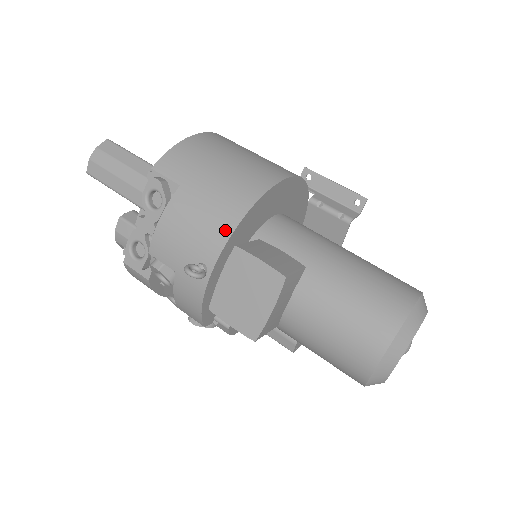
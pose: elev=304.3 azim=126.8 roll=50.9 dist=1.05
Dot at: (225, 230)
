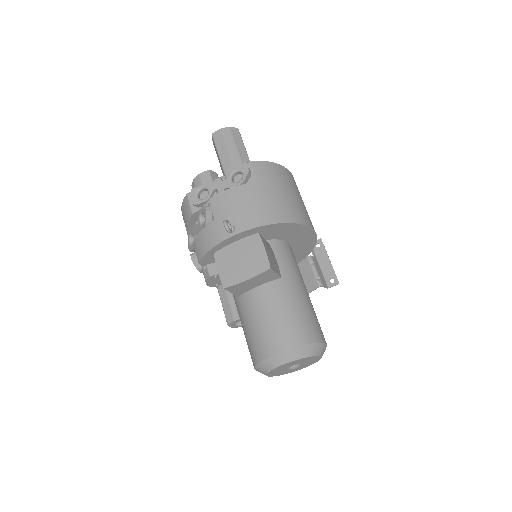
Dot at: (260, 221)
